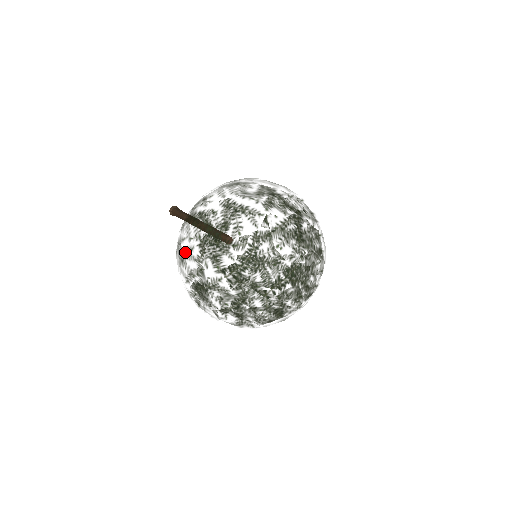
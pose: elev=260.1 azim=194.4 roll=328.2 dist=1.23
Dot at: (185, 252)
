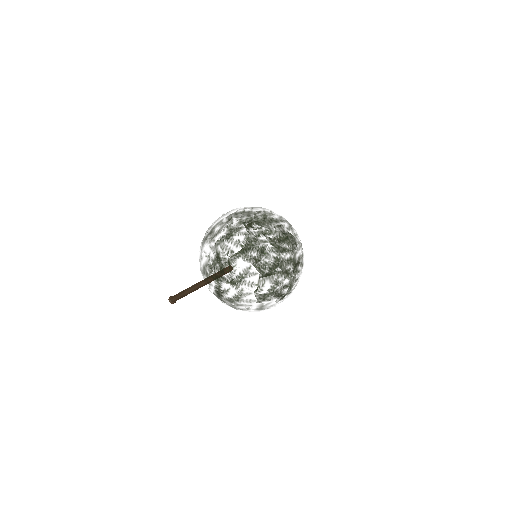
Dot at: (215, 225)
